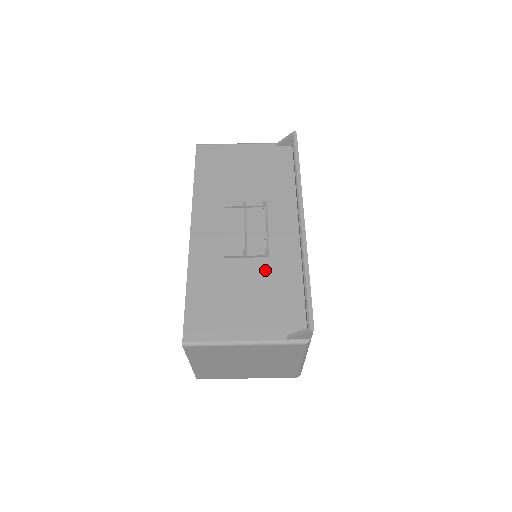
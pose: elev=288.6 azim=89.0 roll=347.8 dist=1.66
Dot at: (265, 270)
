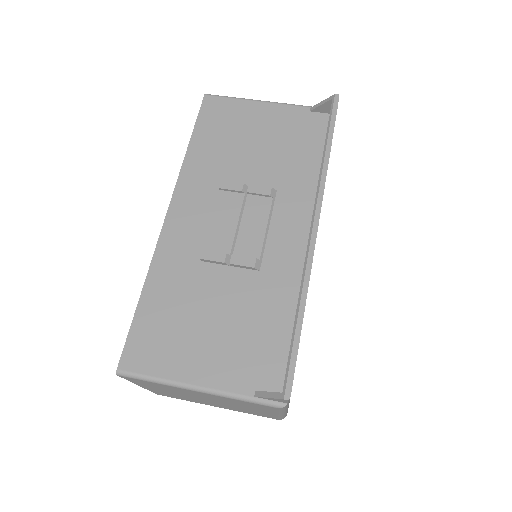
Dot at: (250, 288)
